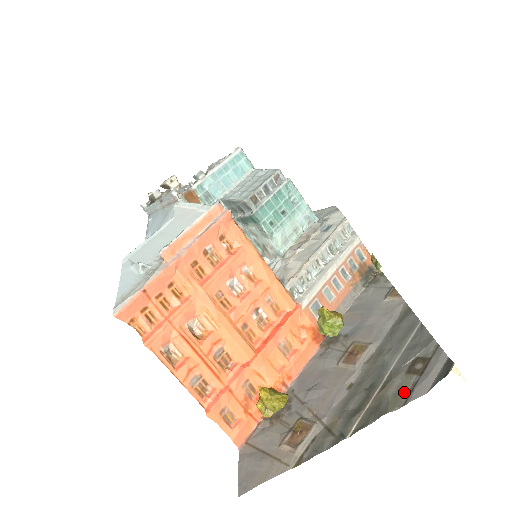
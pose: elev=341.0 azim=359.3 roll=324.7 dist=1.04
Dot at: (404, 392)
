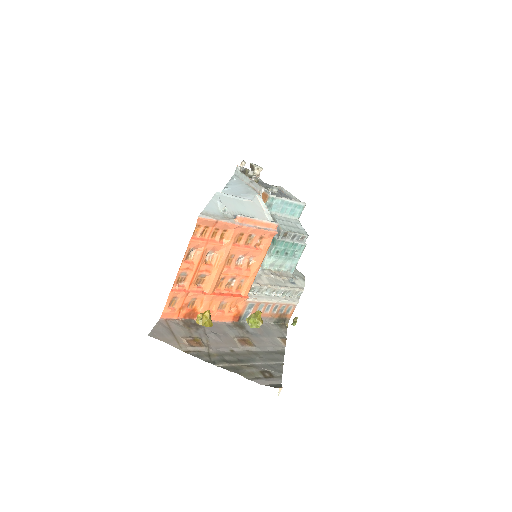
Dot at: (253, 376)
